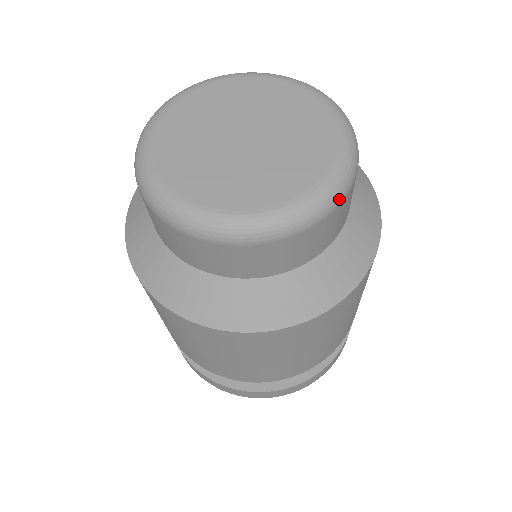
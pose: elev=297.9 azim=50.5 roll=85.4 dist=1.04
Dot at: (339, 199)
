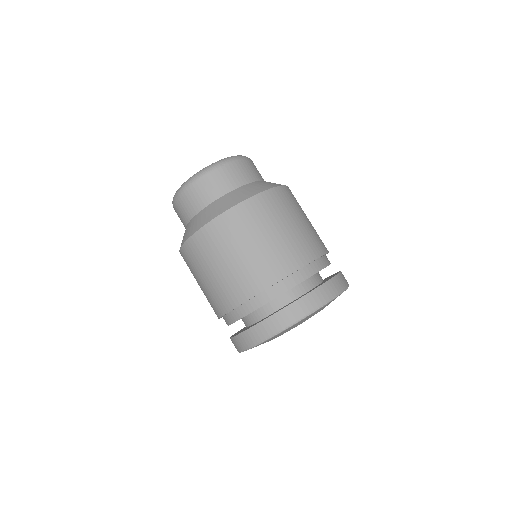
Dot at: (248, 158)
